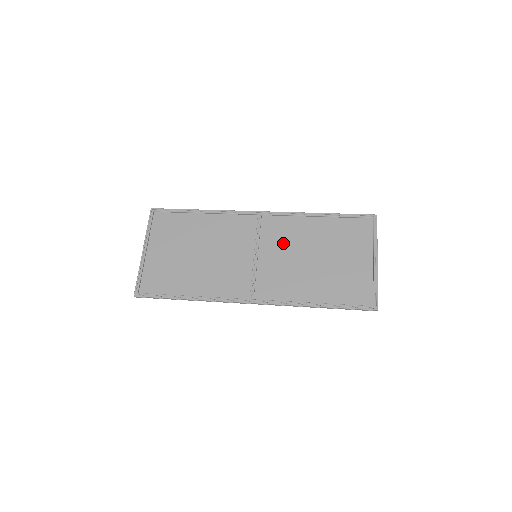
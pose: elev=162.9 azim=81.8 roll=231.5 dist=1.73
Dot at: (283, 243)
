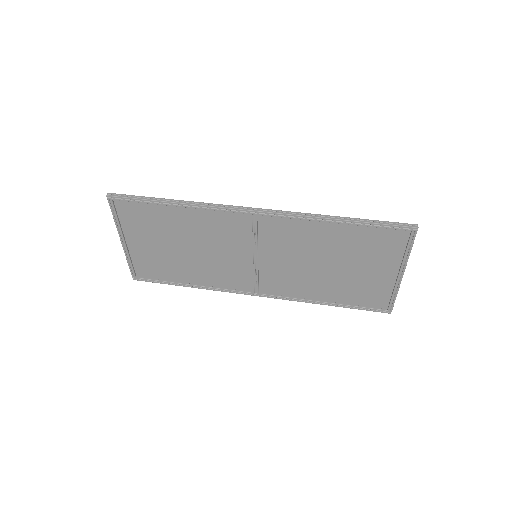
Dot at: (288, 247)
